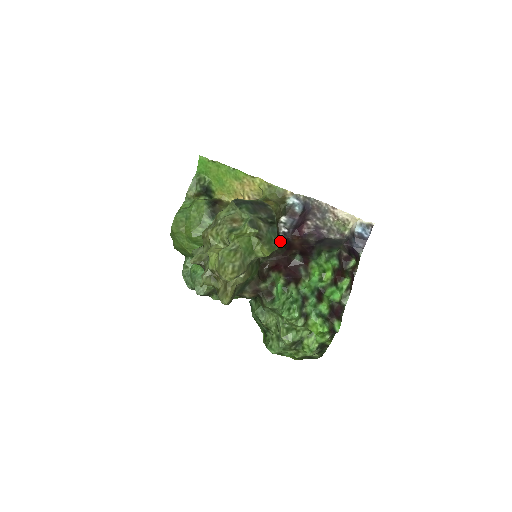
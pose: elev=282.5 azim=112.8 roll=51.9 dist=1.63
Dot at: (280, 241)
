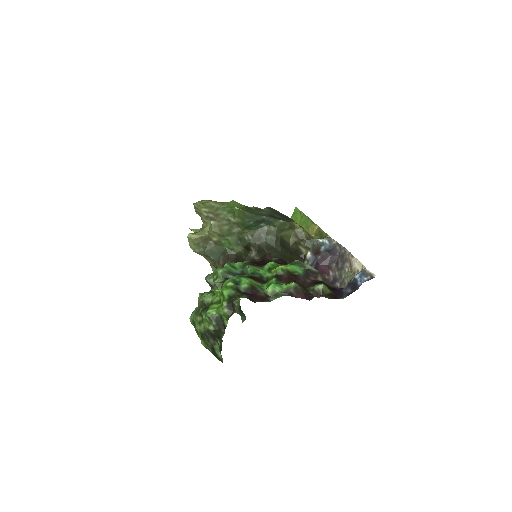
Dot at: (284, 257)
